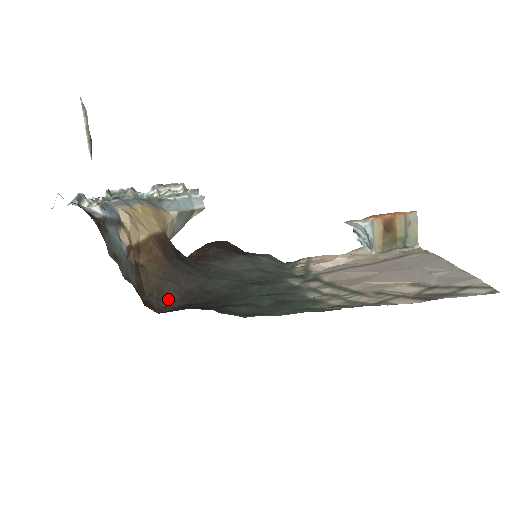
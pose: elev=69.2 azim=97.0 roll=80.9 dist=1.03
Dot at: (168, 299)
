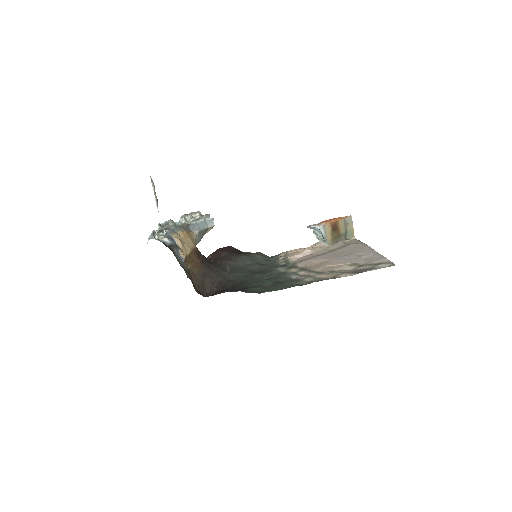
Dot at: (208, 288)
